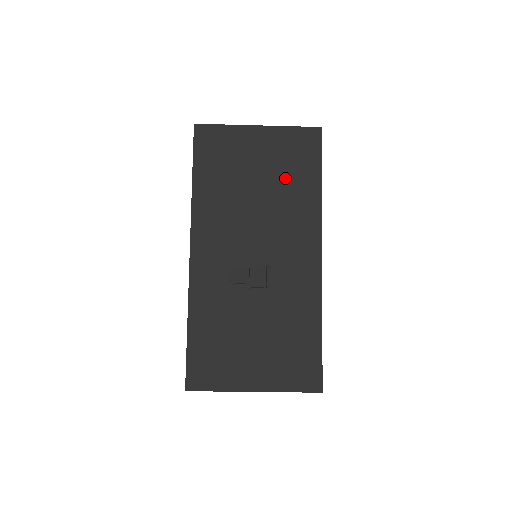
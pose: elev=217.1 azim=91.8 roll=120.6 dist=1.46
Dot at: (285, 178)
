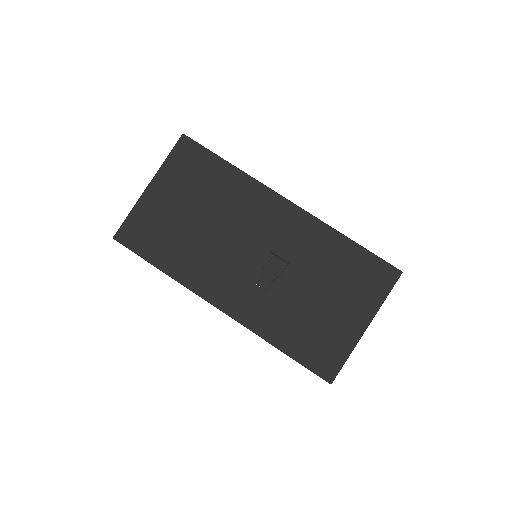
Dot at: (206, 191)
